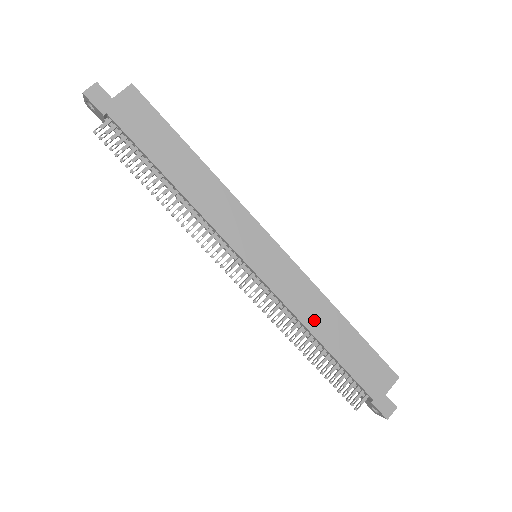
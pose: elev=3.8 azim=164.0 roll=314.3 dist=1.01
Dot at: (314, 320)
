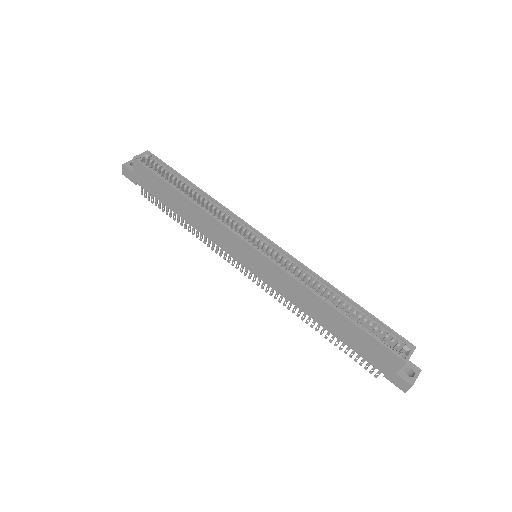
Dot at: (309, 308)
